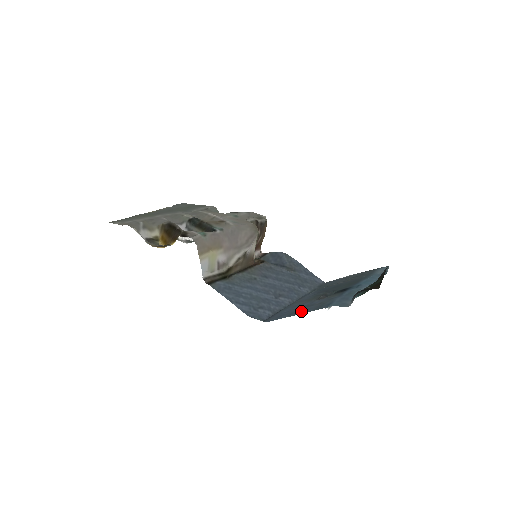
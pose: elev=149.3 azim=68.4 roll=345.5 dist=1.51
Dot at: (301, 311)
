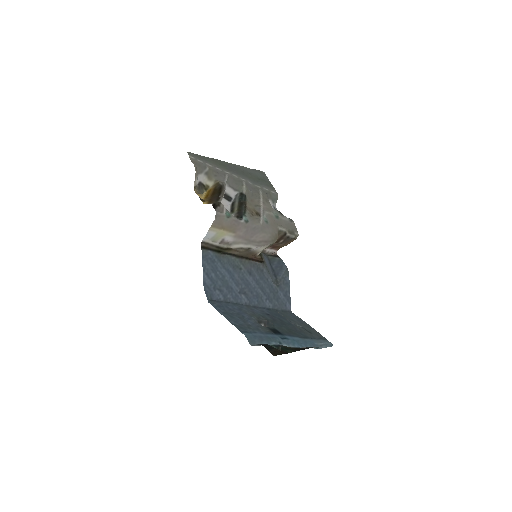
Dot at: (232, 318)
